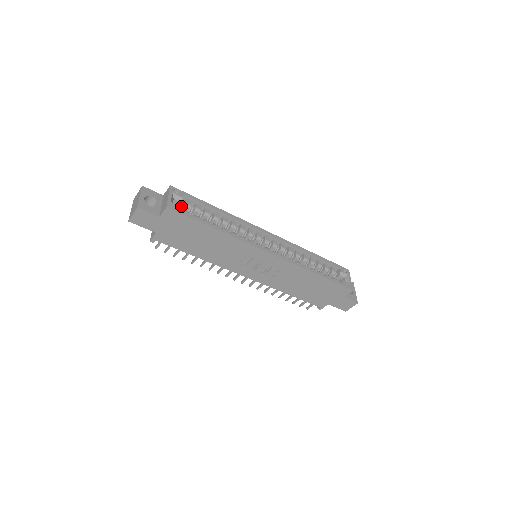
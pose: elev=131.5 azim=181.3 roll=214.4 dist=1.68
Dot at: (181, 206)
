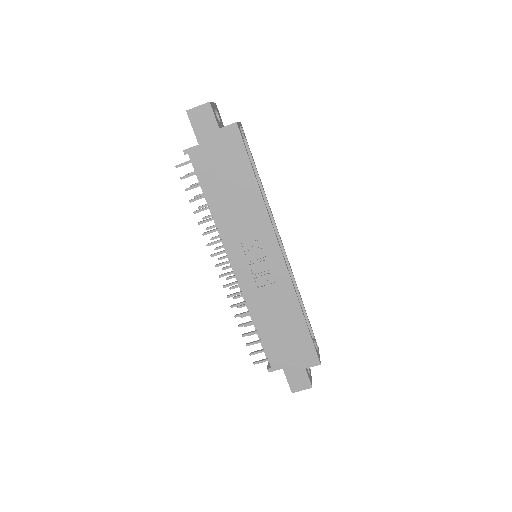
Dot at: occluded
